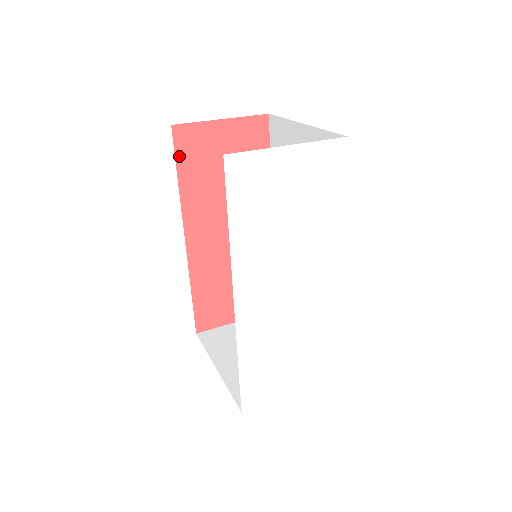
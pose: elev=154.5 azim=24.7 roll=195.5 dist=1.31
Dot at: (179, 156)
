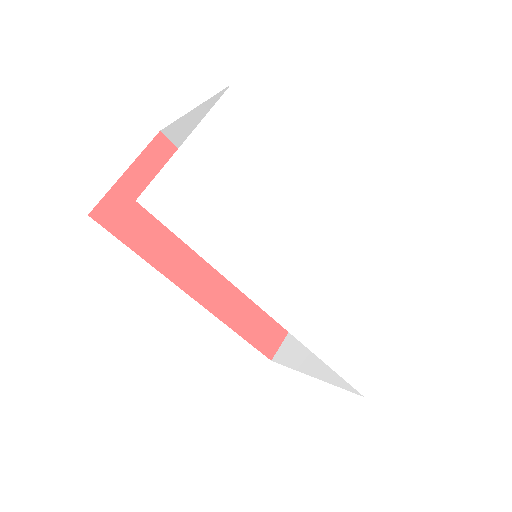
Dot at: (119, 234)
